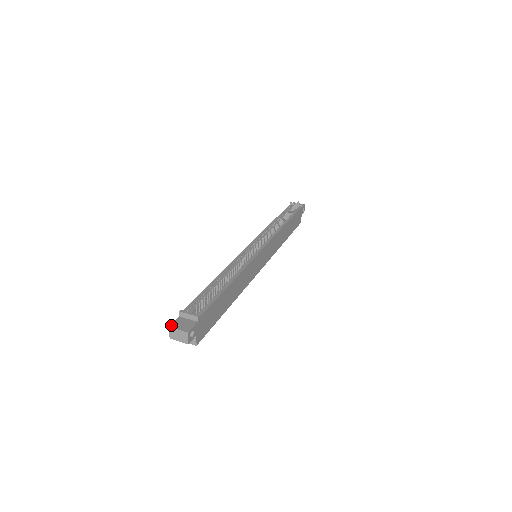
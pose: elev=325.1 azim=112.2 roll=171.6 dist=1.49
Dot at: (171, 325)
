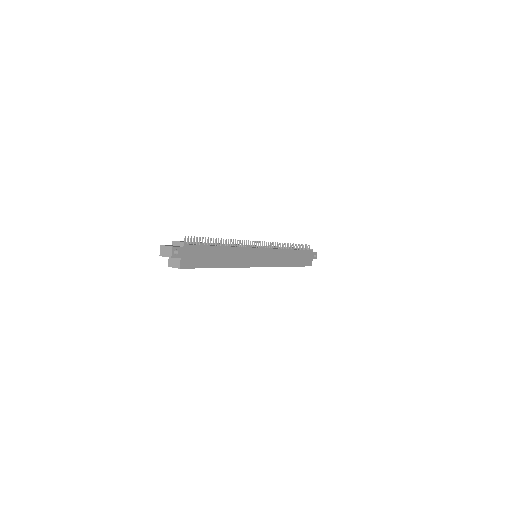
Dot at: (162, 245)
